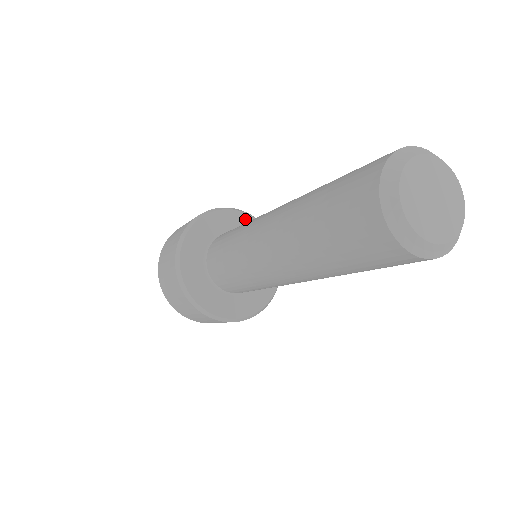
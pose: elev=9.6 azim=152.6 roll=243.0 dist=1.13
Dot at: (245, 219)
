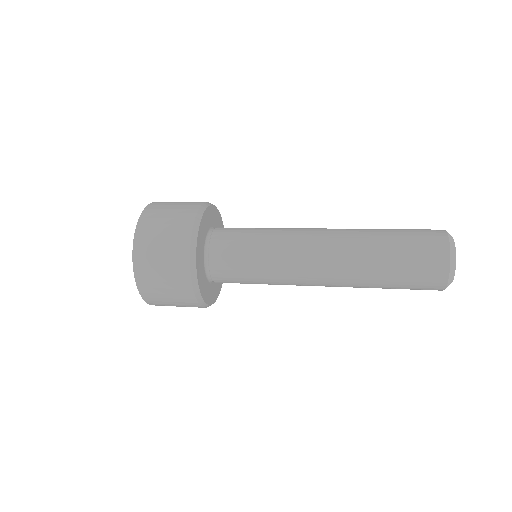
Dot at: (215, 212)
